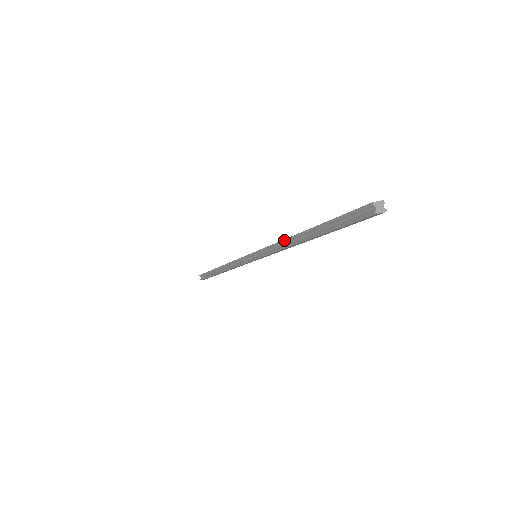
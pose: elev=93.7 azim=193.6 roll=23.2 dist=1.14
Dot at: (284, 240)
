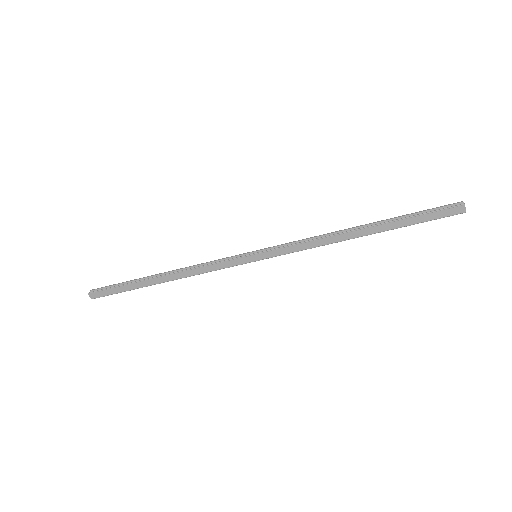
Dot at: (329, 233)
